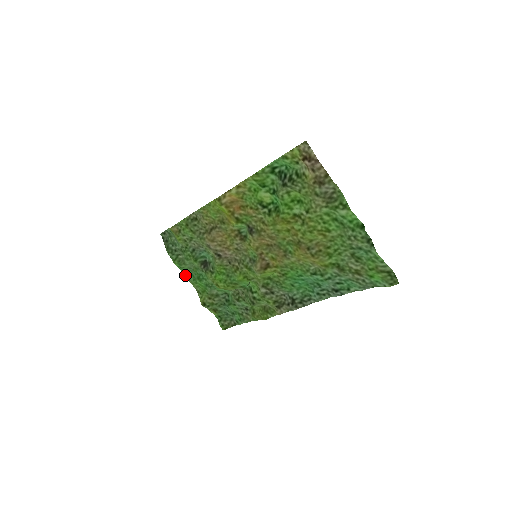
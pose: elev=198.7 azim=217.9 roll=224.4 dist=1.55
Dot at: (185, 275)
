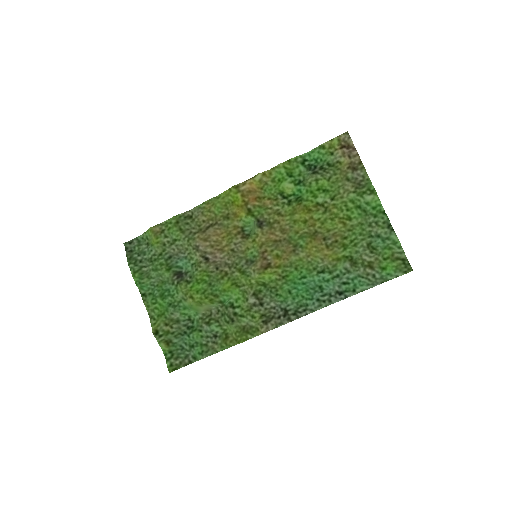
Dot at: (141, 294)
